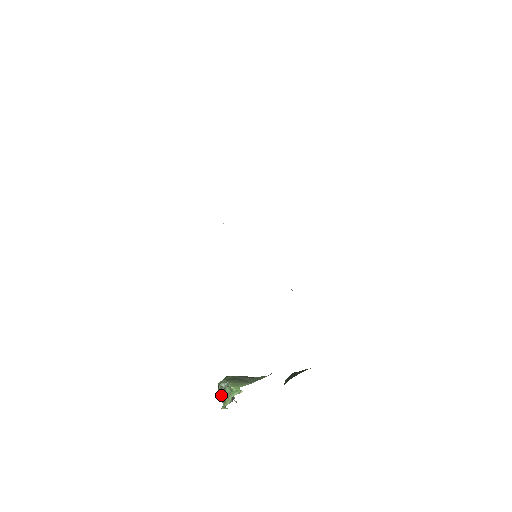
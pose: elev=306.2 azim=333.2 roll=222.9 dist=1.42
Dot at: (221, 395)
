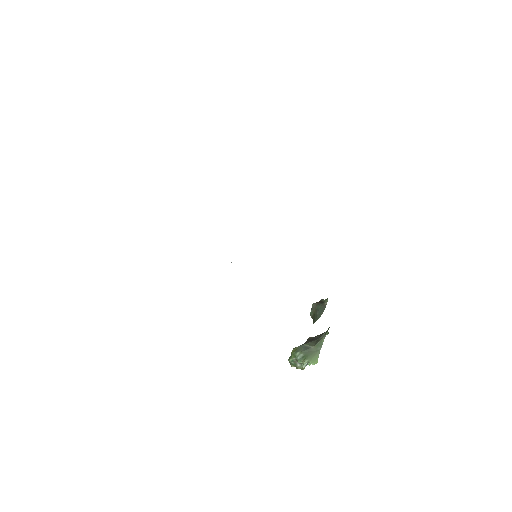
Dot at: (298, 367)
